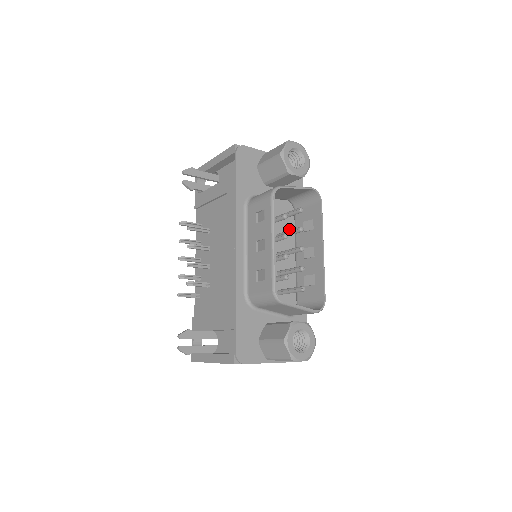
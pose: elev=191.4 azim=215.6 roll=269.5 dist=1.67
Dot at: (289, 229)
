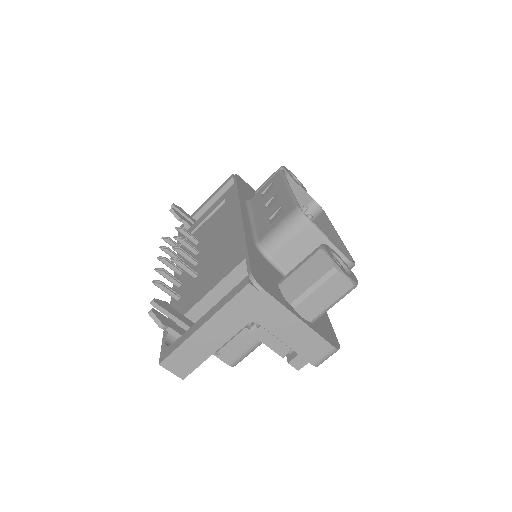
Dot at: occluded
